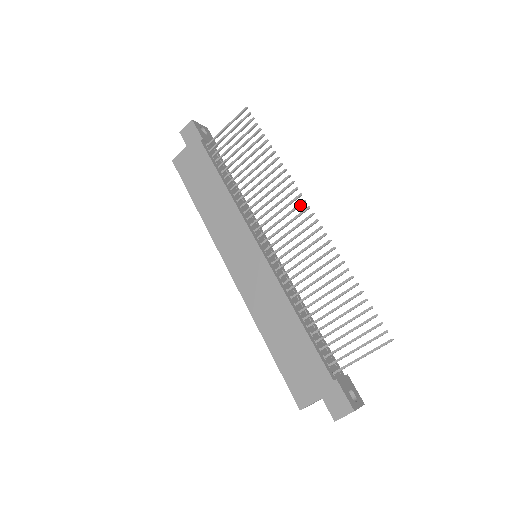
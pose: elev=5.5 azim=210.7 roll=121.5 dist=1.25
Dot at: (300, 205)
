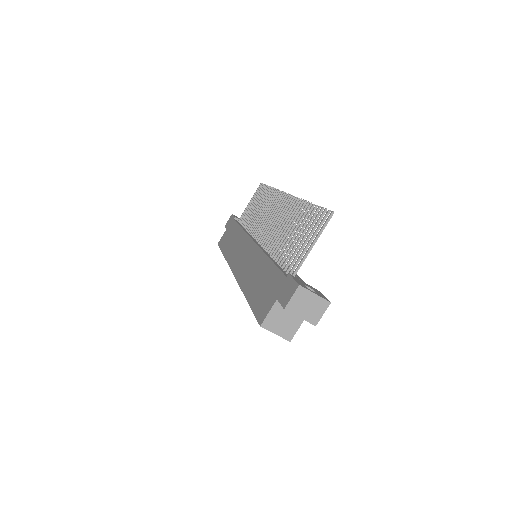
Dot at: (281, 198)
